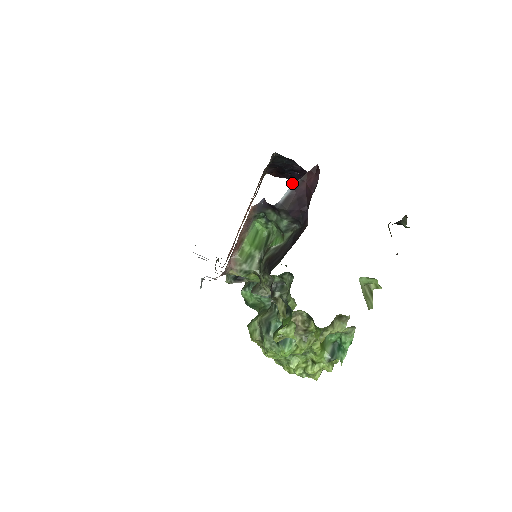
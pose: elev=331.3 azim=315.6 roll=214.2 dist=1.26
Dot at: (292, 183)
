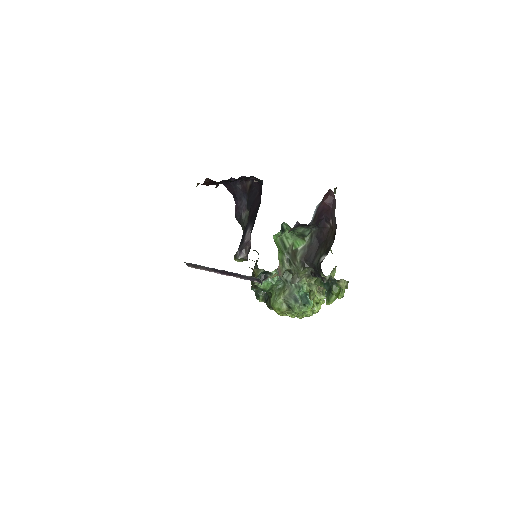
Dot at: (228, 187)
